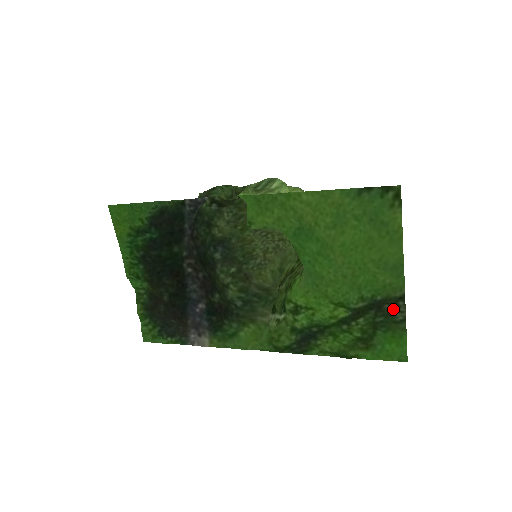
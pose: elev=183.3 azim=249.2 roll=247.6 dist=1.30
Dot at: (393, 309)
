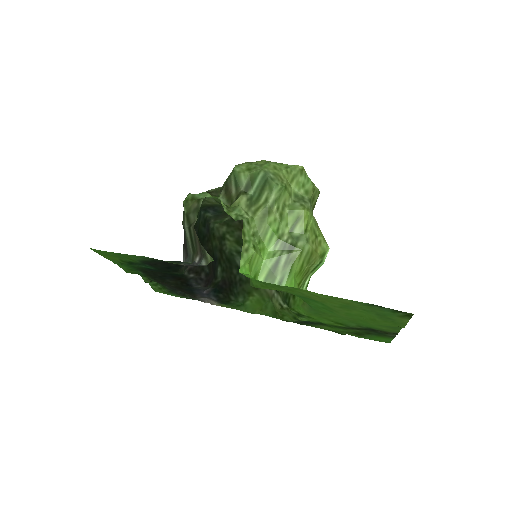
Dot at: (386, 333)
